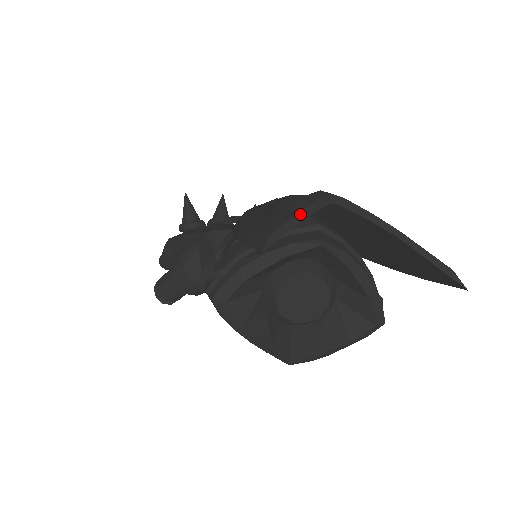
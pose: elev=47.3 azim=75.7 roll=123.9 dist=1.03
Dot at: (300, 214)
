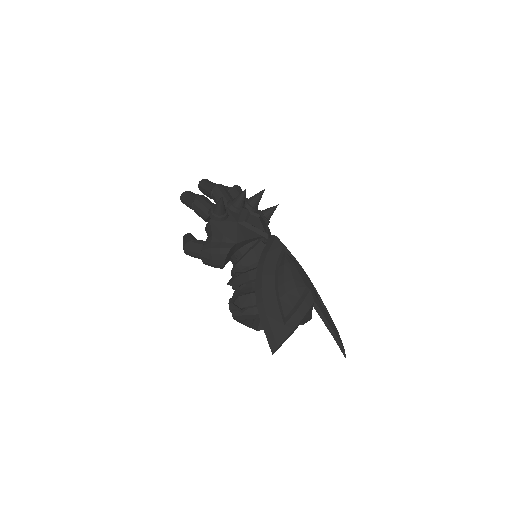
Dot at: (295, 328)
